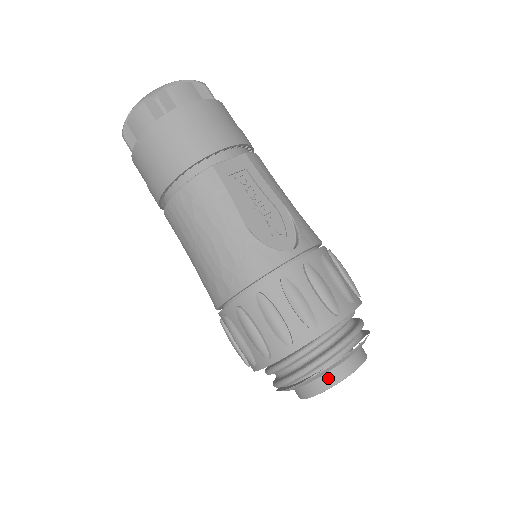
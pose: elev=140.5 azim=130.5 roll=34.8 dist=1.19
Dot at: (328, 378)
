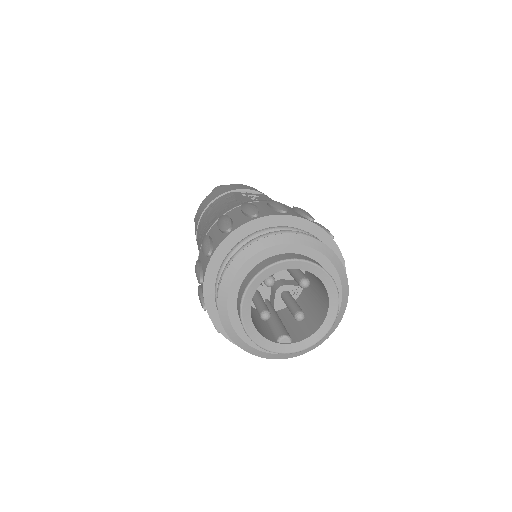
Dot at: (263, 264)
